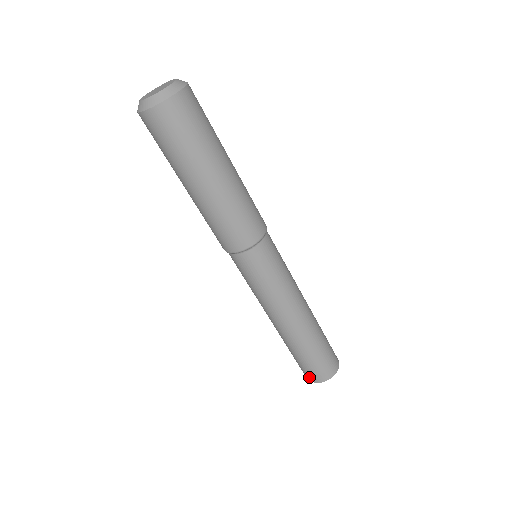
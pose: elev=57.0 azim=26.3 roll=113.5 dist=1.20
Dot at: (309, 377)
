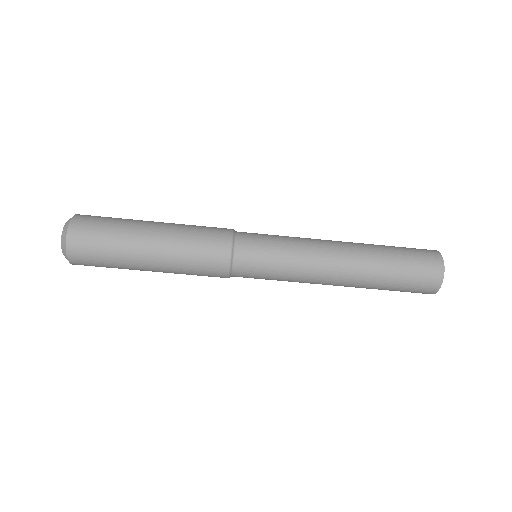
Dot at: (428, 291)
